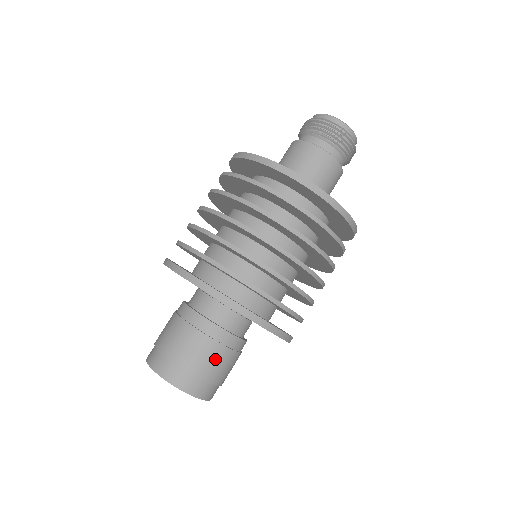
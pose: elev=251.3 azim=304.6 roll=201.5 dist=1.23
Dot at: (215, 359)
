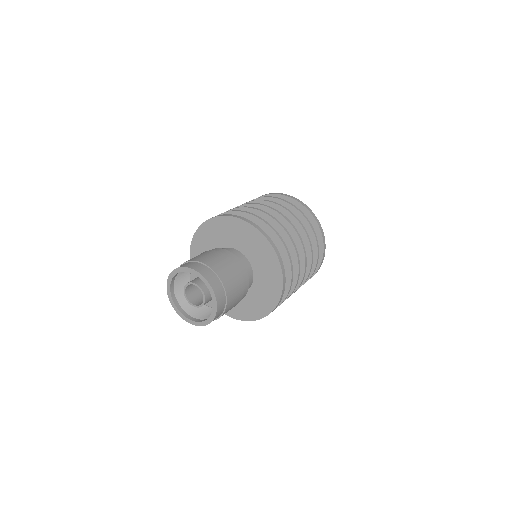
Dot at: (233, 275)
